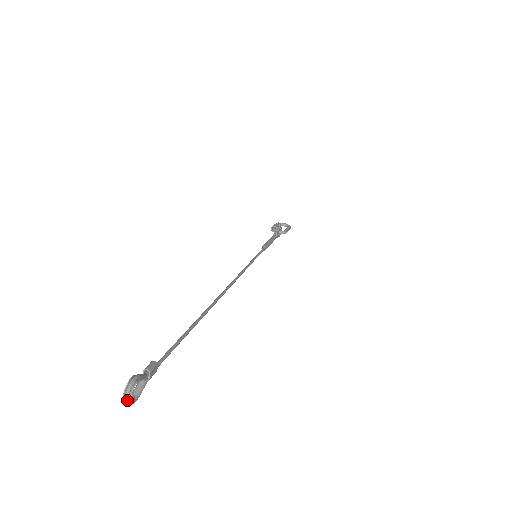
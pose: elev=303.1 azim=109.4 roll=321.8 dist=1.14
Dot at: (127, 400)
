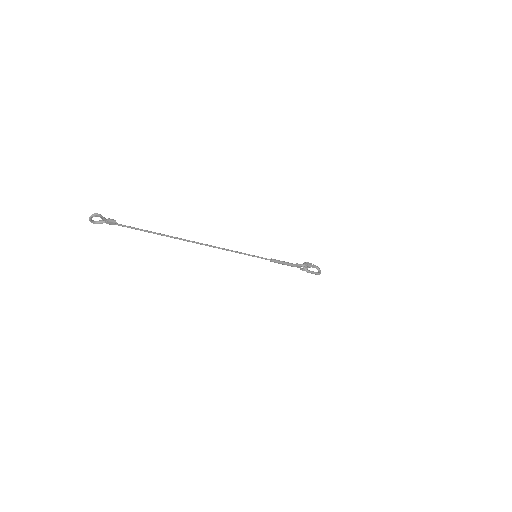
Dot at: (89, 218)
